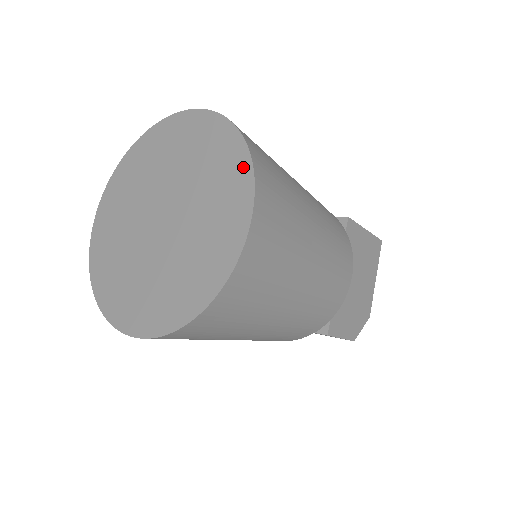
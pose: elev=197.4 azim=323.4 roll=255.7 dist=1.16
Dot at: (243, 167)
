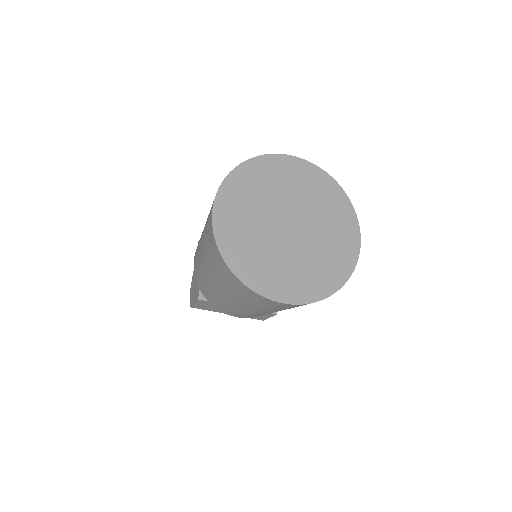
Dot at: (350, 211)
